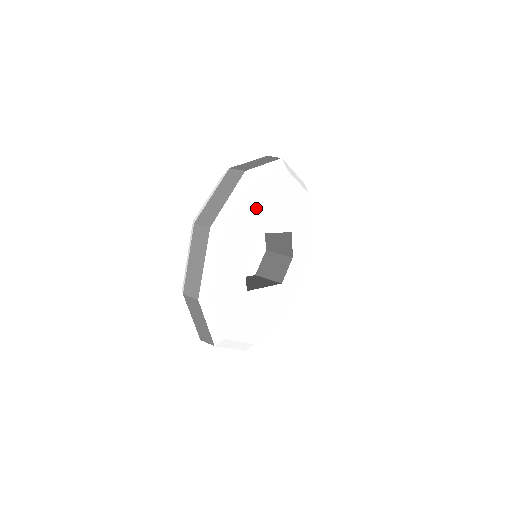
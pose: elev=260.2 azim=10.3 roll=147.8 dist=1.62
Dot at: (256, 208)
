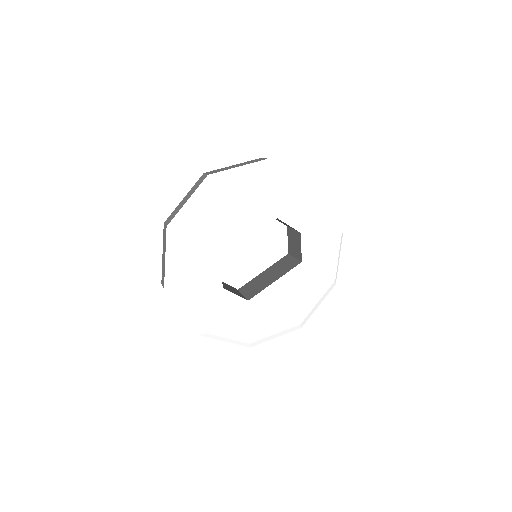
Dot at: (199, 245)
